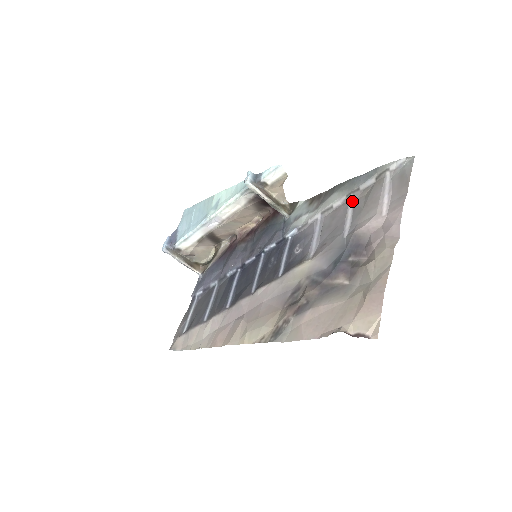
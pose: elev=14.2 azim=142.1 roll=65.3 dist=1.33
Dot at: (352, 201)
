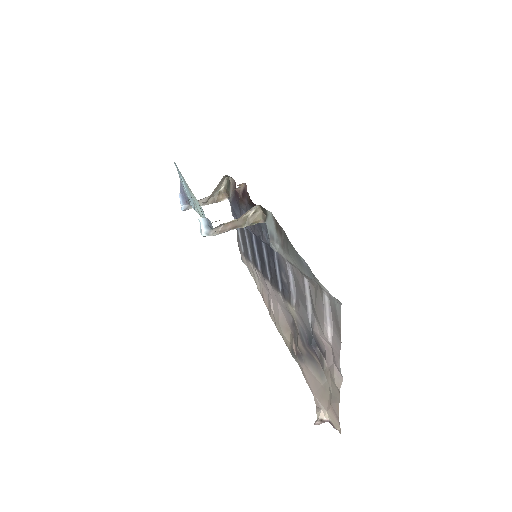
Dot at: (306, 281)
